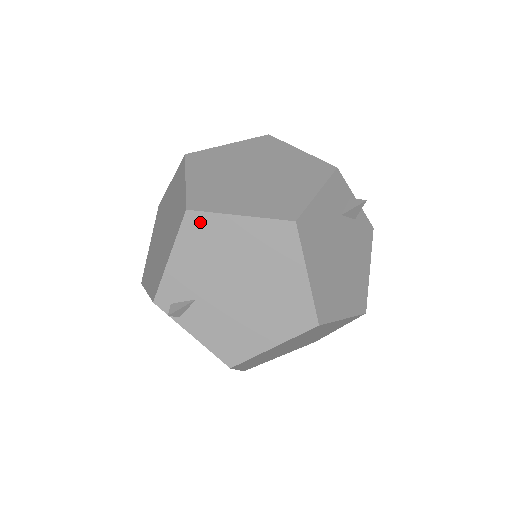
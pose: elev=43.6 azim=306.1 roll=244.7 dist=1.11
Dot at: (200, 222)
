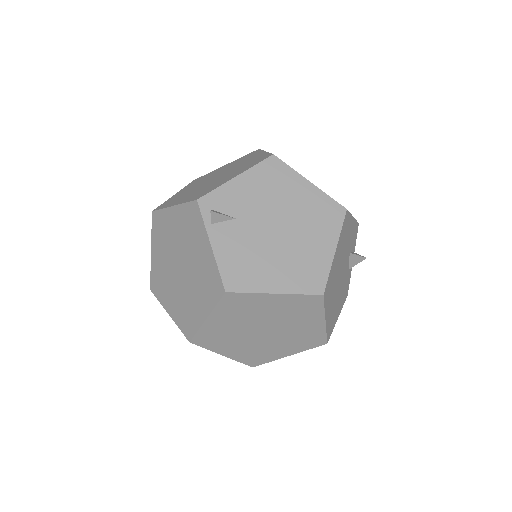
Dot at: (278, 168)
